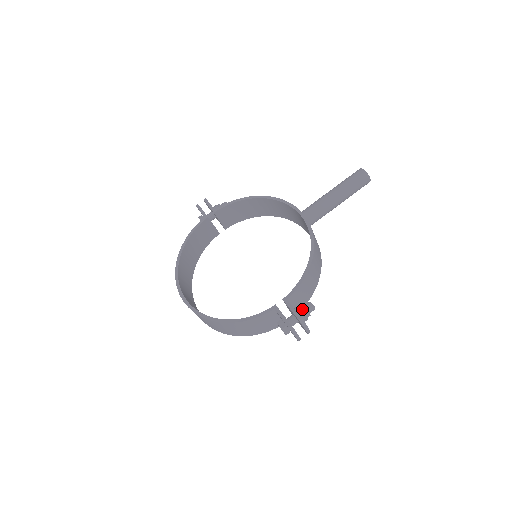
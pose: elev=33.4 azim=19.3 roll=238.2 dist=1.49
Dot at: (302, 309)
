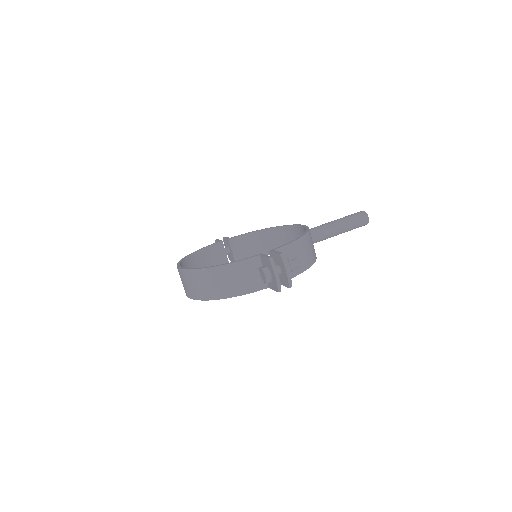
Dot at: (286, 259)
